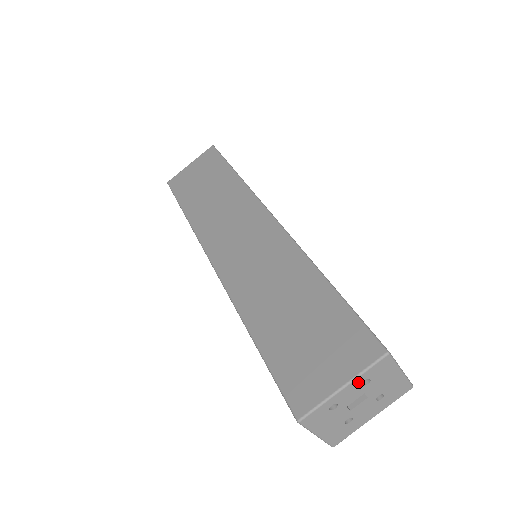
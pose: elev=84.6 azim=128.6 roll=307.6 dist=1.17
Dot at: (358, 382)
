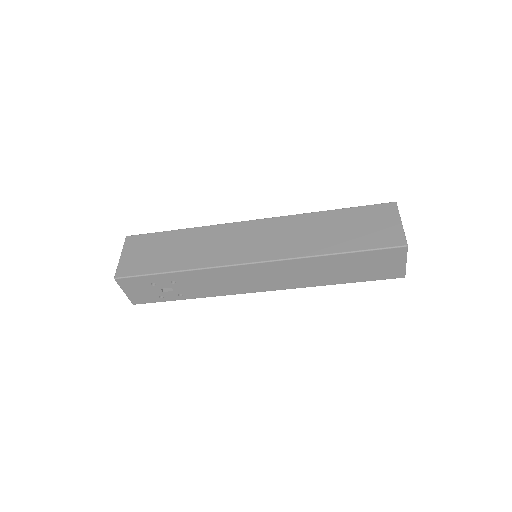
Dot at: occluded
